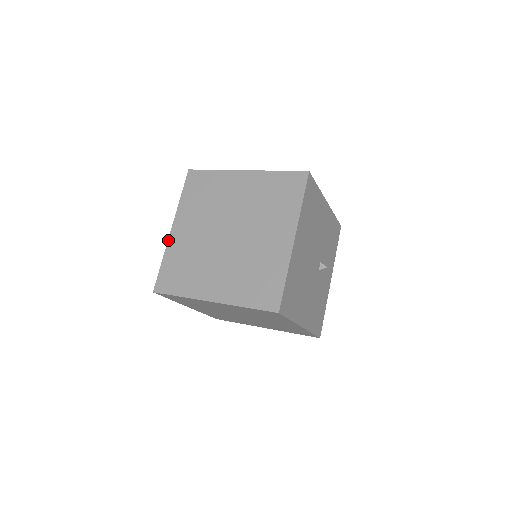
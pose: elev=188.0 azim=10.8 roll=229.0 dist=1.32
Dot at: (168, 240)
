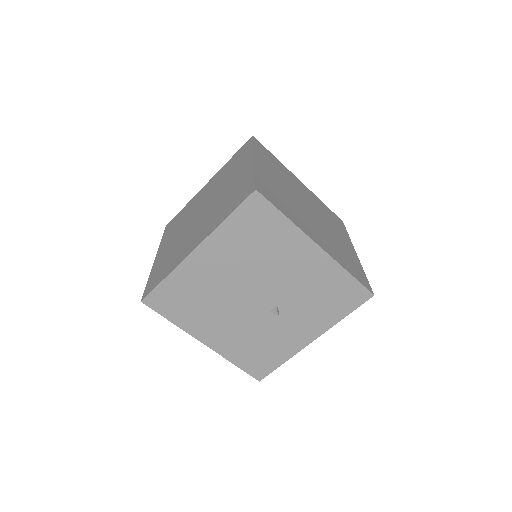
Dot at: (199, 191)
